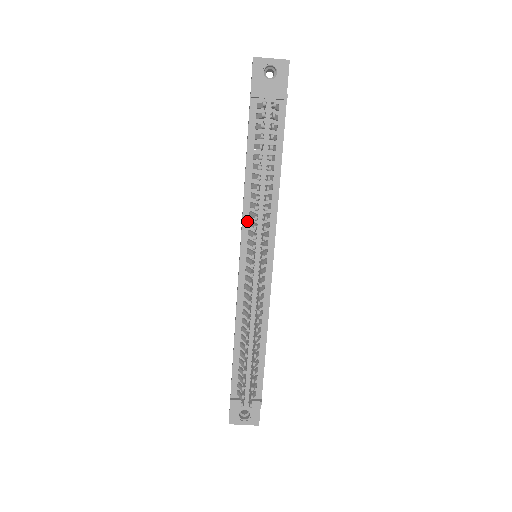
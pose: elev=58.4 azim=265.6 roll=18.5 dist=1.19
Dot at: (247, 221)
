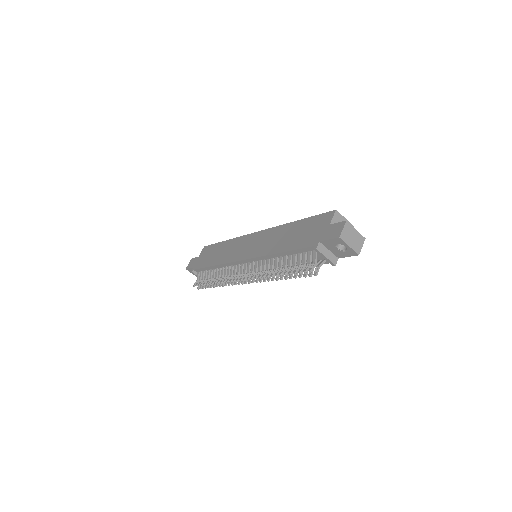
Dot at: (260, 259)
